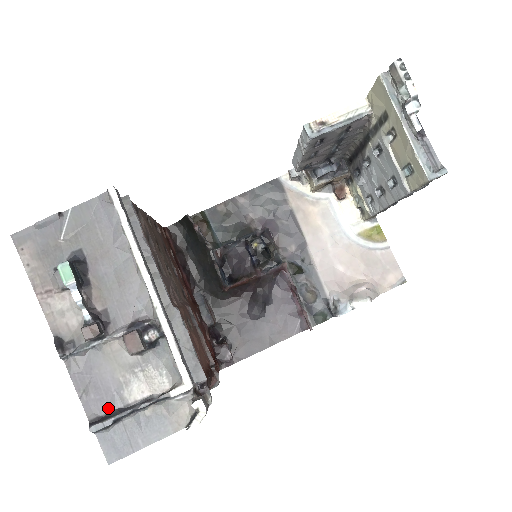
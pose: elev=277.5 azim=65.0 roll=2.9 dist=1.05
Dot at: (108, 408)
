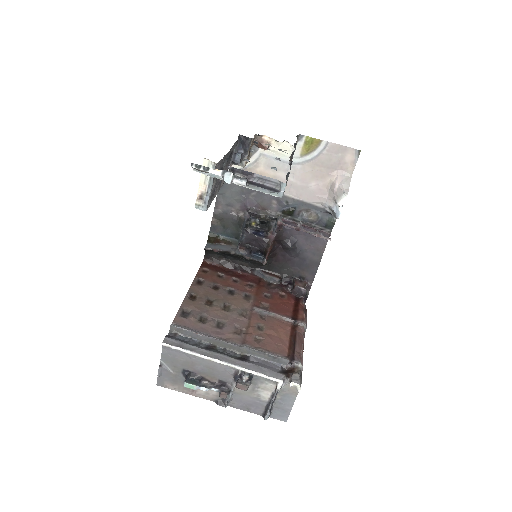
Dot at: (263, 408)
